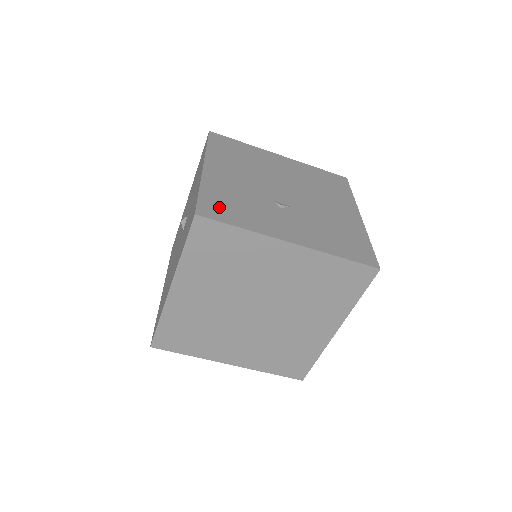
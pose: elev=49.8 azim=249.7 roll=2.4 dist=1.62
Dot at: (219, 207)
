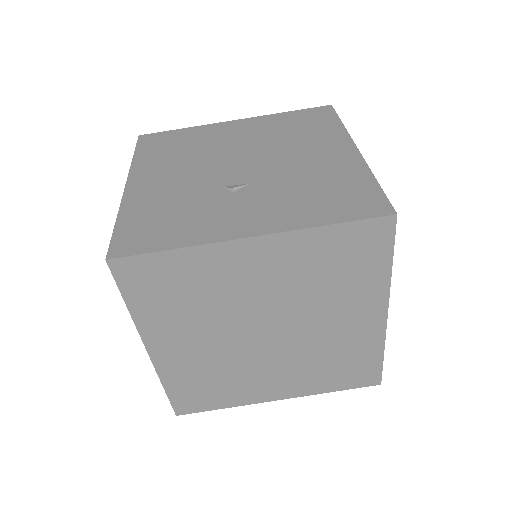
Dot at: (142, 233)
